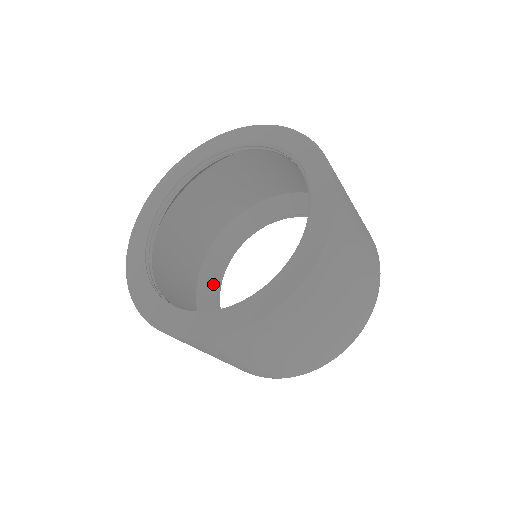
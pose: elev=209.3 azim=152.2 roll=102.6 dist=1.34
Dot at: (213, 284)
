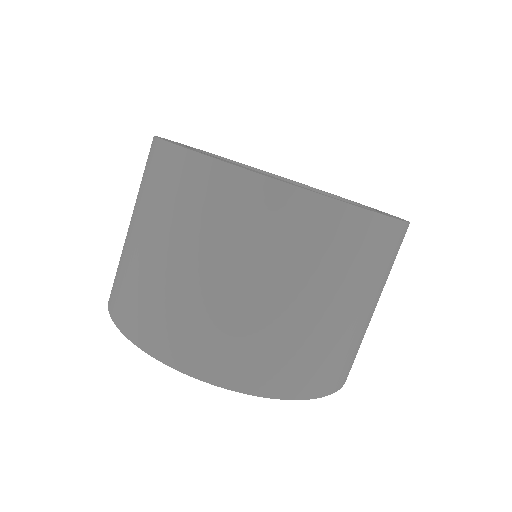
Dot at: occluded
